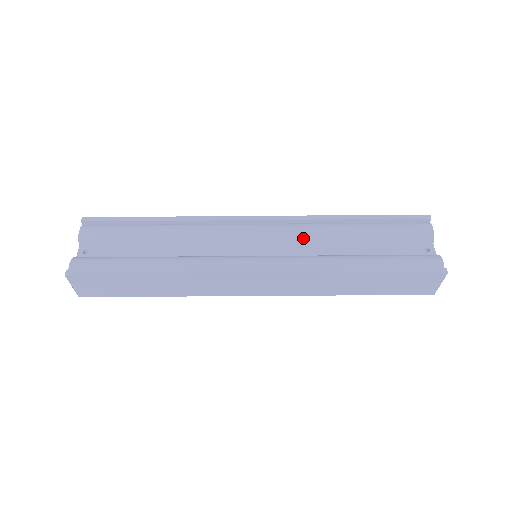
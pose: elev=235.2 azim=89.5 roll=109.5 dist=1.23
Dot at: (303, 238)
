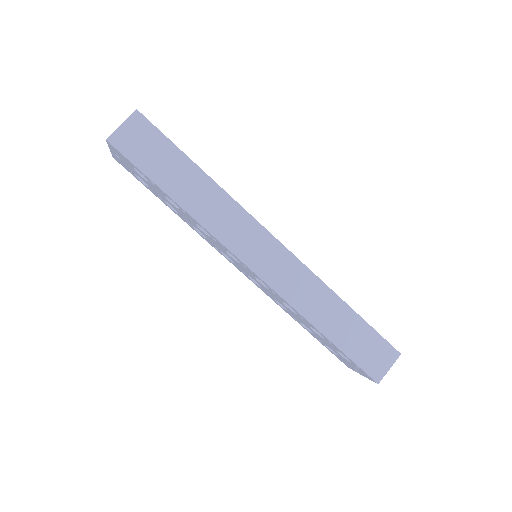
Dot at: occluded
